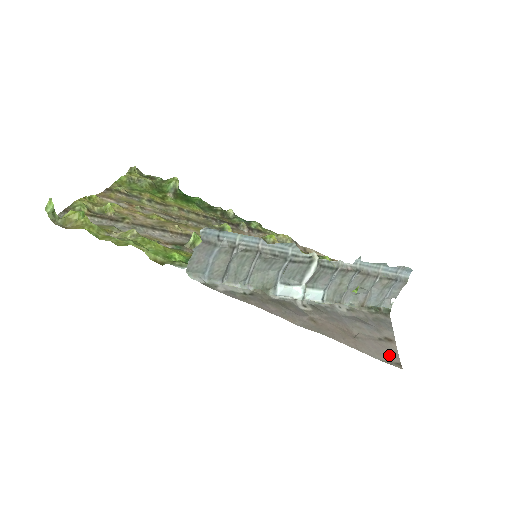
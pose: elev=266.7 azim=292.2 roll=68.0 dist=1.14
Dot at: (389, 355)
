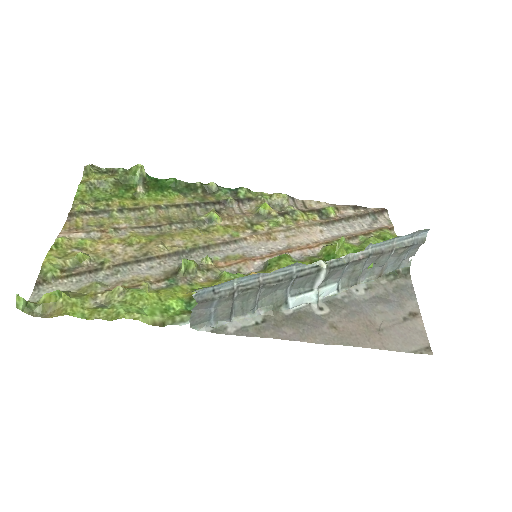
Dot at: (417, 340)
